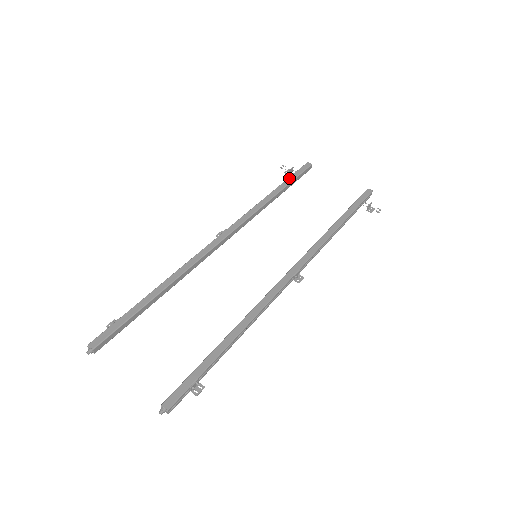
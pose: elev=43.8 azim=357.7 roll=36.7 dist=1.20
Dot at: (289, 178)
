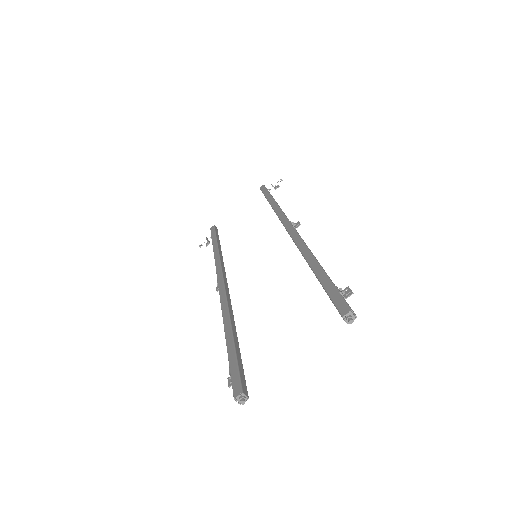
Dot at: (212, 239)
